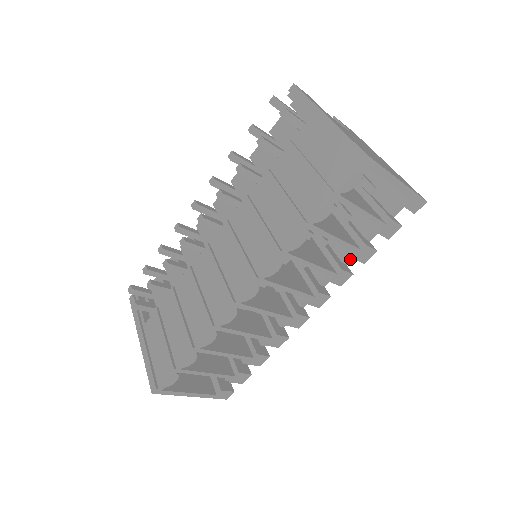
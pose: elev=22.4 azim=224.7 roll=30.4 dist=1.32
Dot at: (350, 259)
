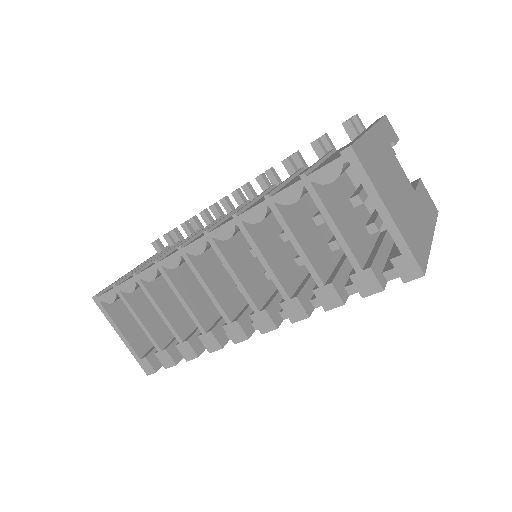
Dot at: occluded
